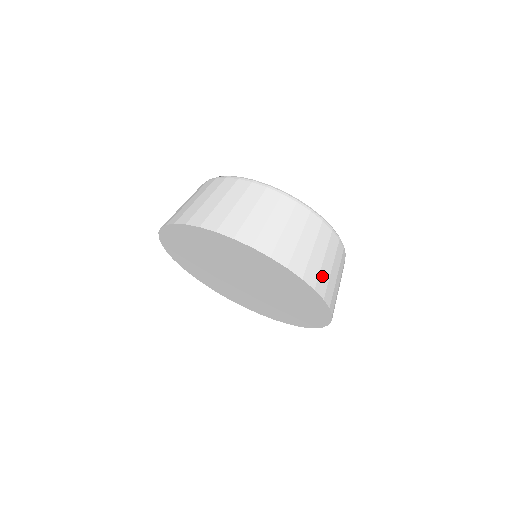
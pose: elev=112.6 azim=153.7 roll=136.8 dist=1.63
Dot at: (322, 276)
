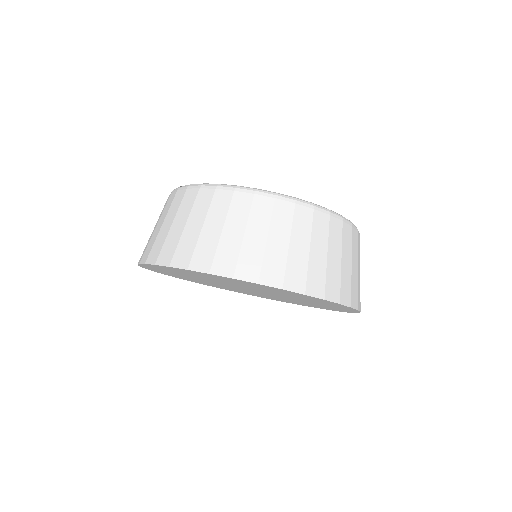
Dot at: (330, 277)
